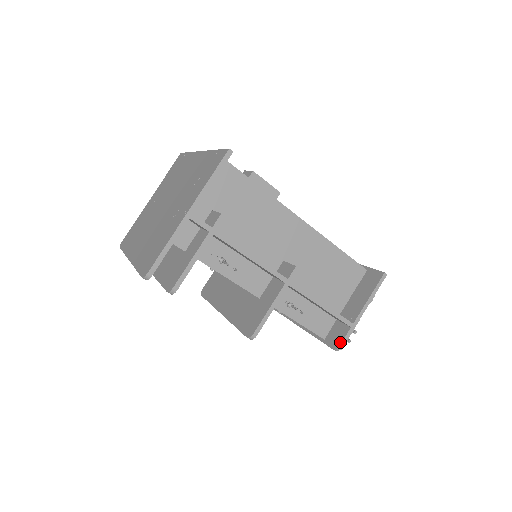
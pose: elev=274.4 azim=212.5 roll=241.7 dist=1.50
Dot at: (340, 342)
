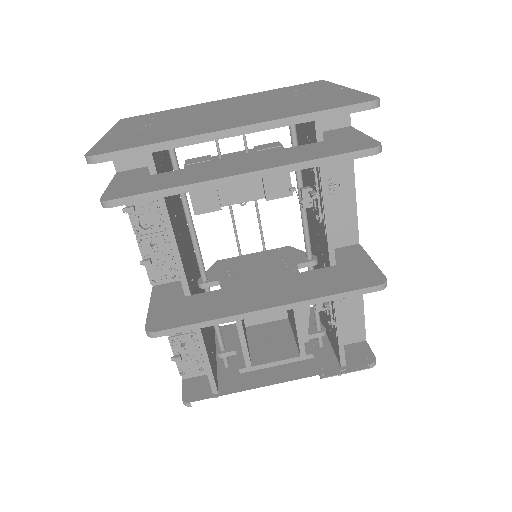
Dot at: (372, 354)
